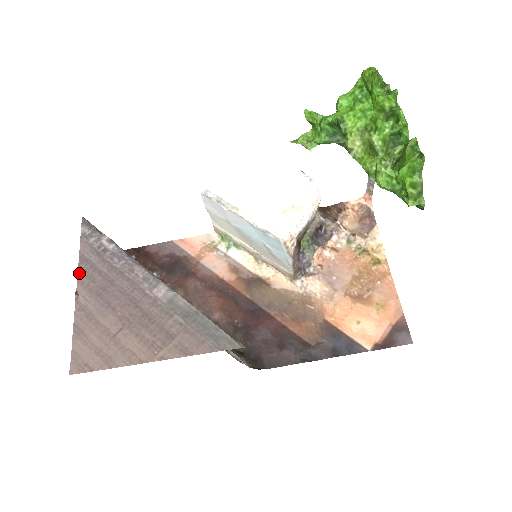
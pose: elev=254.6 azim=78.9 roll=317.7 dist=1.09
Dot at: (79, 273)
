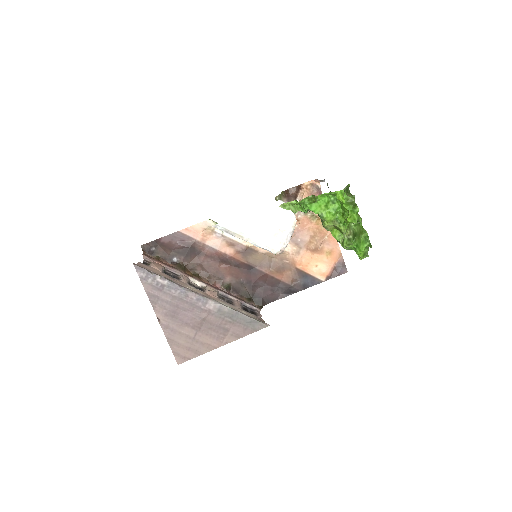
Dot at: (153, 305)
